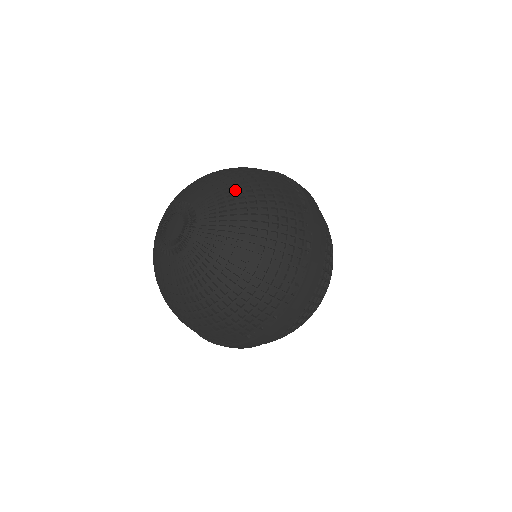
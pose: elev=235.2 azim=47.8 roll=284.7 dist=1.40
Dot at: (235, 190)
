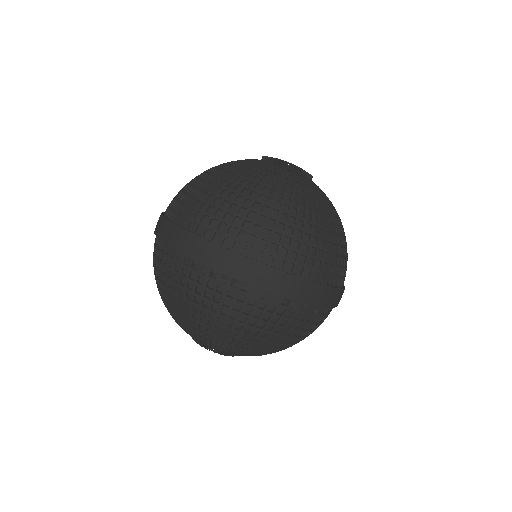
Dot at: (201, 331)
